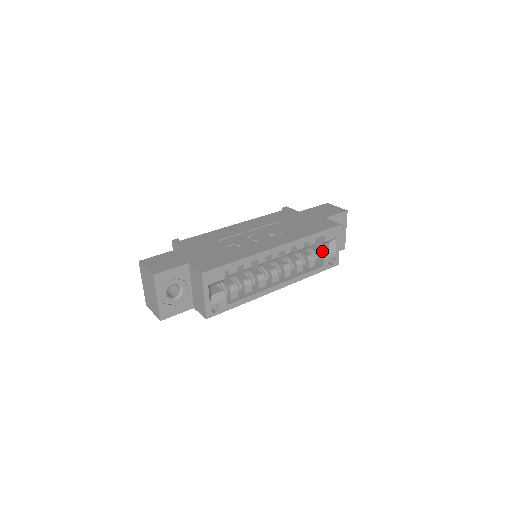
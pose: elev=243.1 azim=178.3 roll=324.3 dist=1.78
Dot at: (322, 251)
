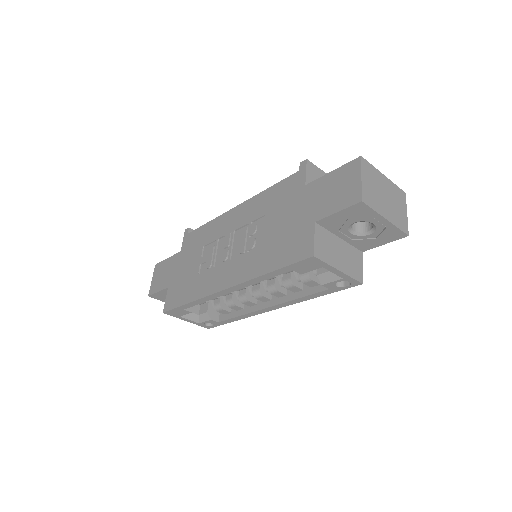
Dot at: (321, 270)
